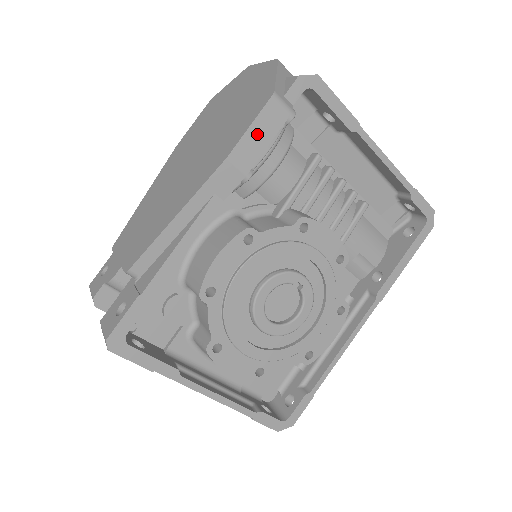
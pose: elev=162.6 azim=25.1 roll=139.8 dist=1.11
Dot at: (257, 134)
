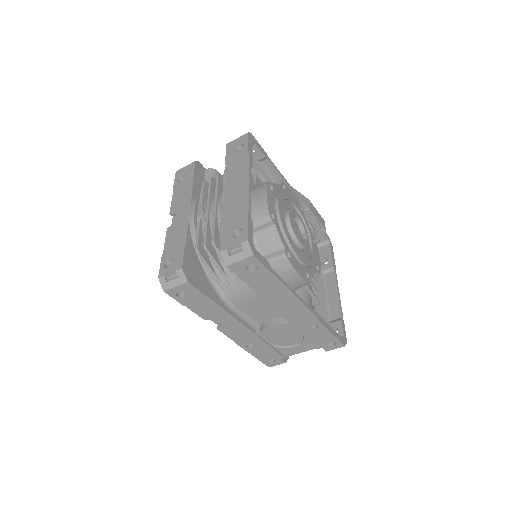
Dot at: (317, 214)
